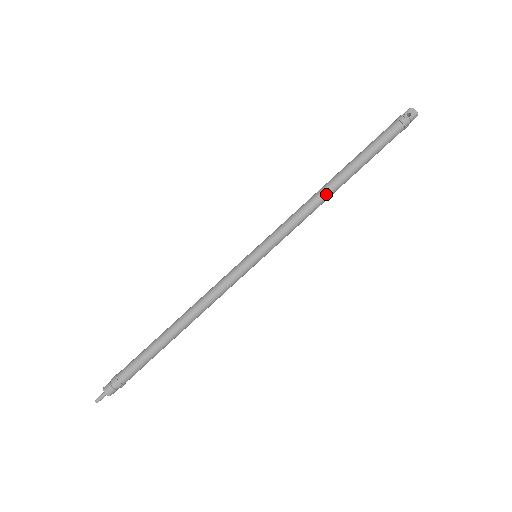
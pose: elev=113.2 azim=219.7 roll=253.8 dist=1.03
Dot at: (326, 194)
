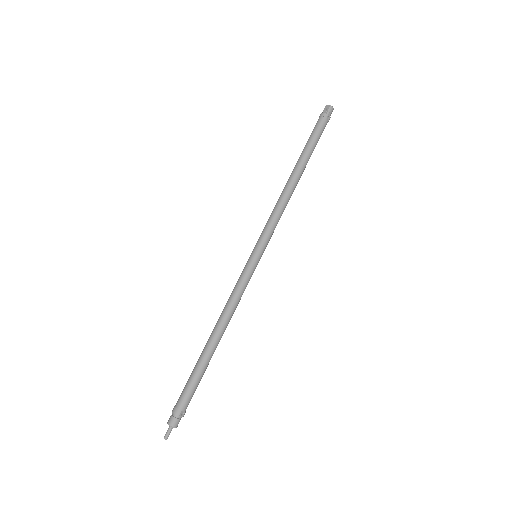
Dot at: (289, 186)
